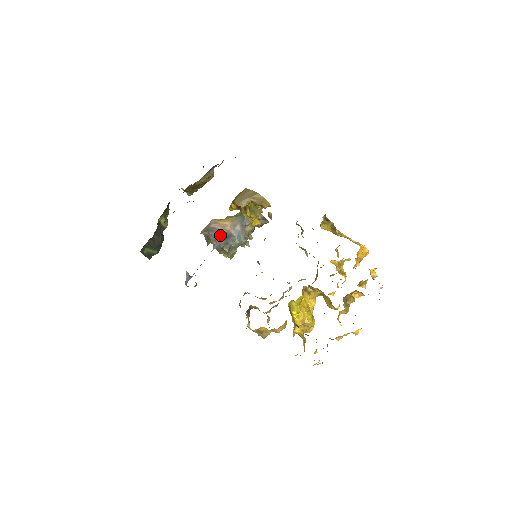
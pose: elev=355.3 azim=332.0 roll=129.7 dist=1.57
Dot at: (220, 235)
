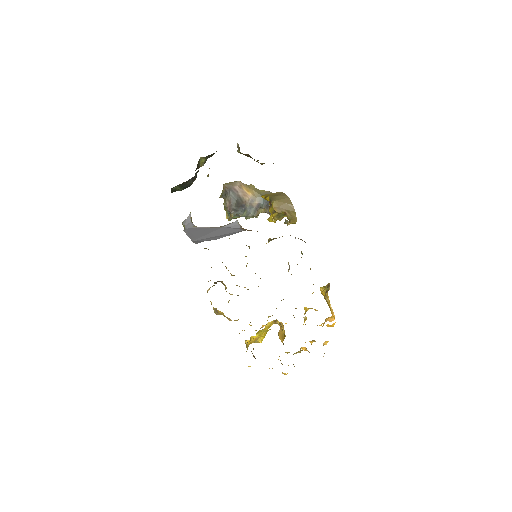
Dot at: (237, 200)
